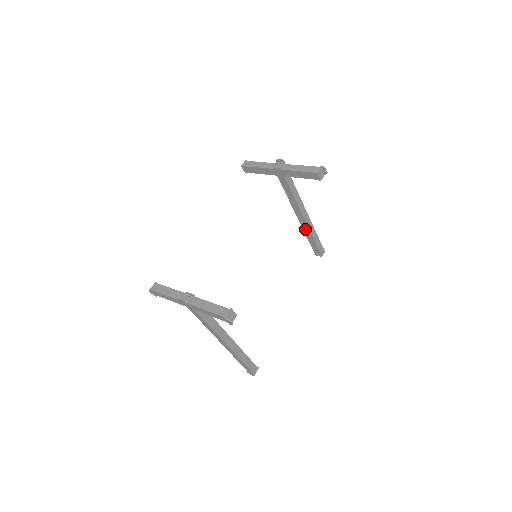
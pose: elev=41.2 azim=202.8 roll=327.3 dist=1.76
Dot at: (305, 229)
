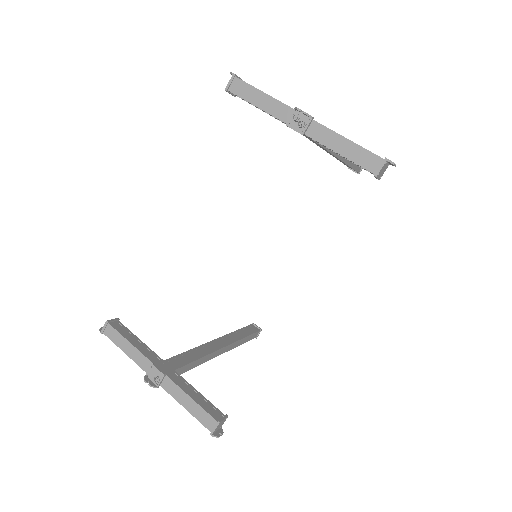
Dot at: (338, 159)
